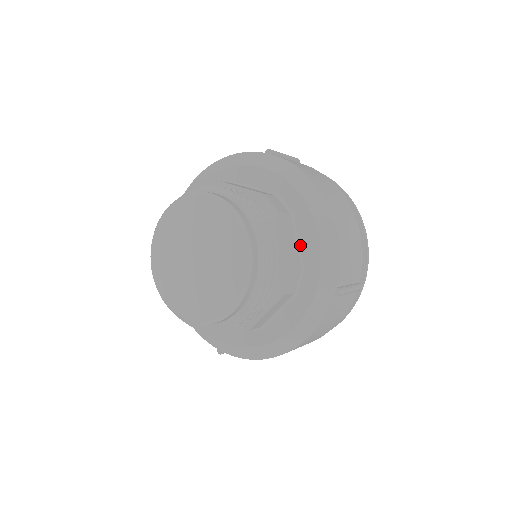
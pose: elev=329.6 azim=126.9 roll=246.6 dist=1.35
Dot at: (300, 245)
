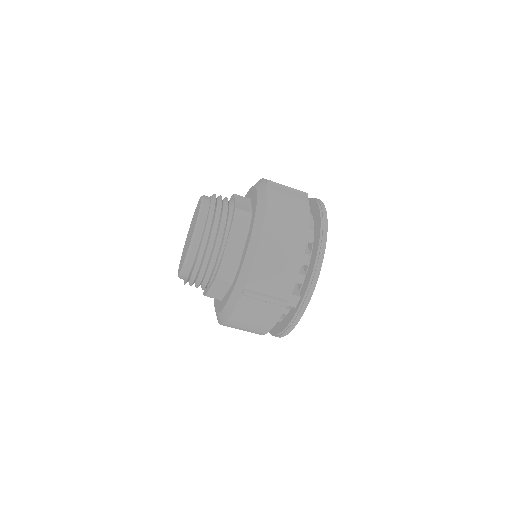
Dot at: (243, 251)
